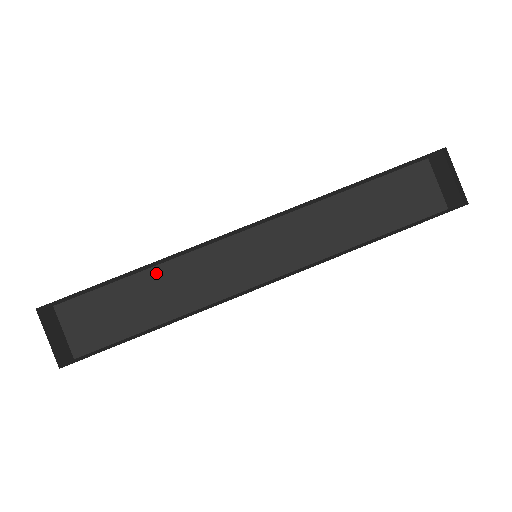
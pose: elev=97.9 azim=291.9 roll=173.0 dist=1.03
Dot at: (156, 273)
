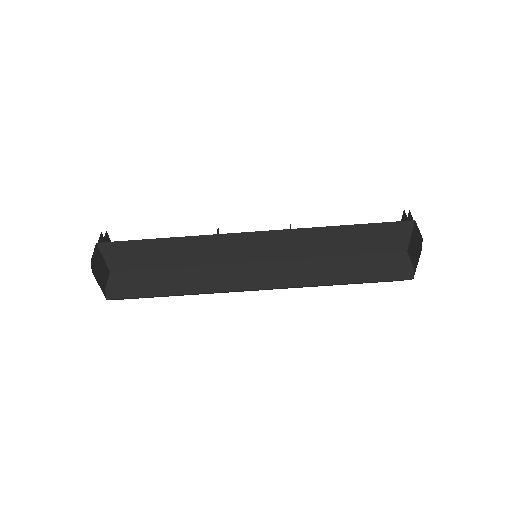
Dot at: (179, 241)
